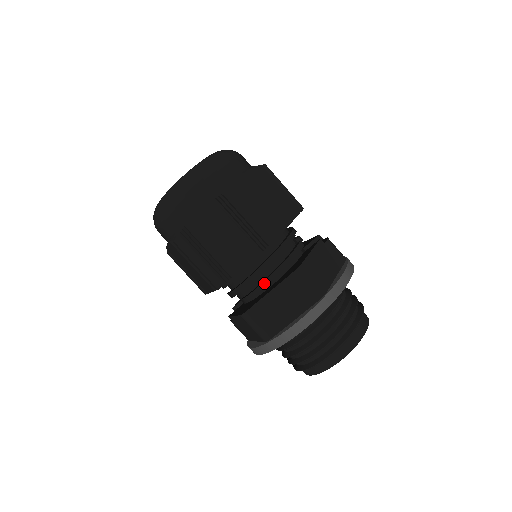
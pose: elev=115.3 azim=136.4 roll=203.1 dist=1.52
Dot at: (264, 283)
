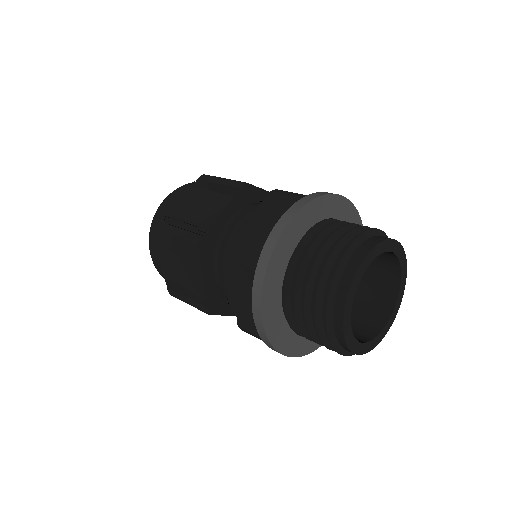
Dot at: occluded
